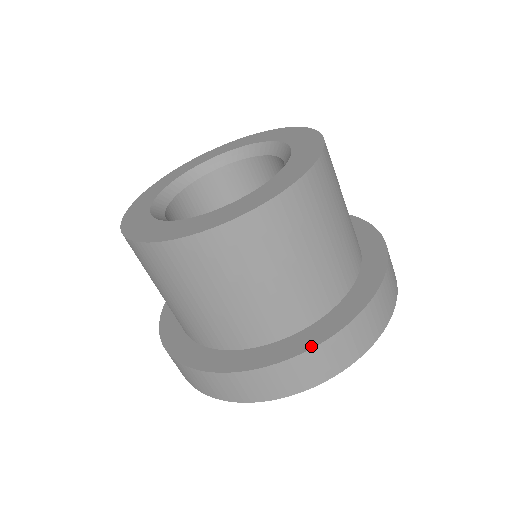
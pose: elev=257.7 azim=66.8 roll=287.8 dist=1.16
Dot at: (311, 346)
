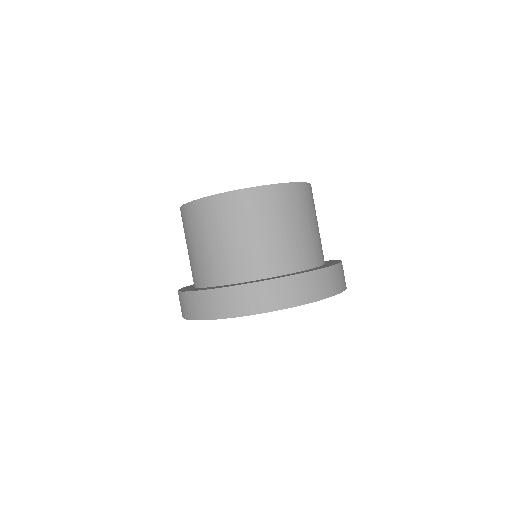
Dot at: (272, 279)
